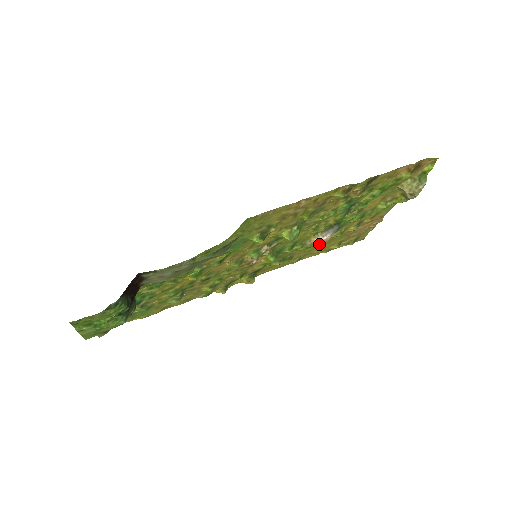
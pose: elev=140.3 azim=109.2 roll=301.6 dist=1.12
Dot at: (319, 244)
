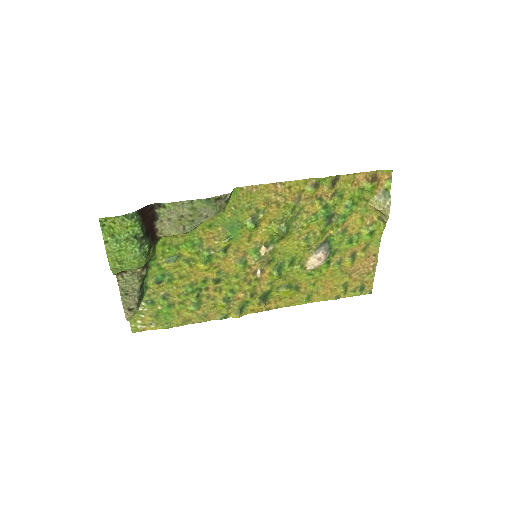
Dot at: (322, 277)
